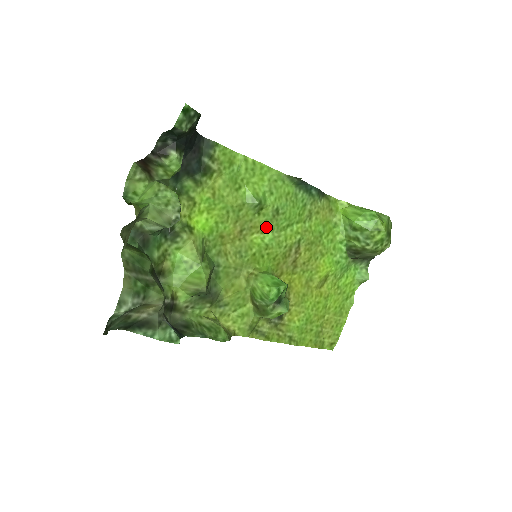
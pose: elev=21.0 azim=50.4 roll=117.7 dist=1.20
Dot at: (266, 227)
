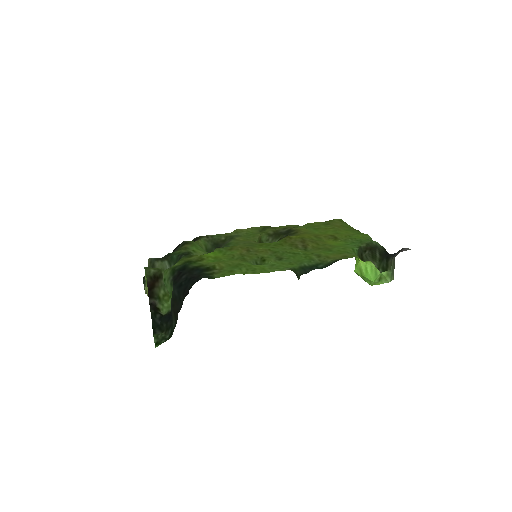
Dot at: (272, 252)
